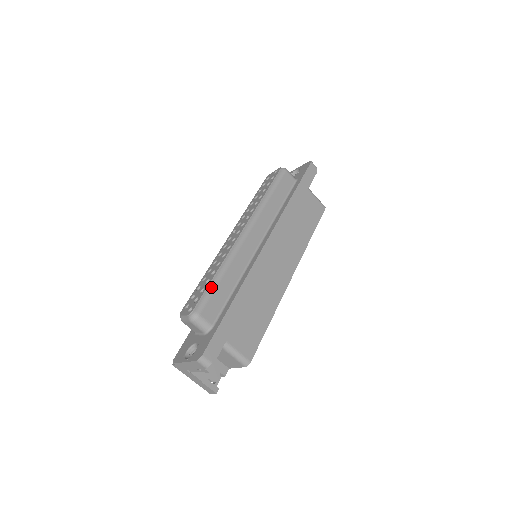
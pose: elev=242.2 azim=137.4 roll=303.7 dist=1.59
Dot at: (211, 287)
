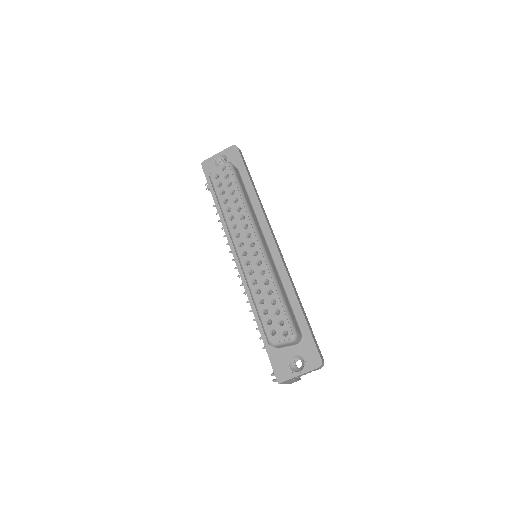
Dot at: (285, 305)
